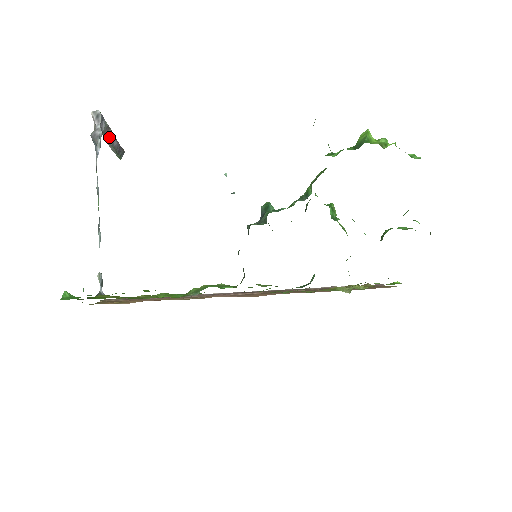
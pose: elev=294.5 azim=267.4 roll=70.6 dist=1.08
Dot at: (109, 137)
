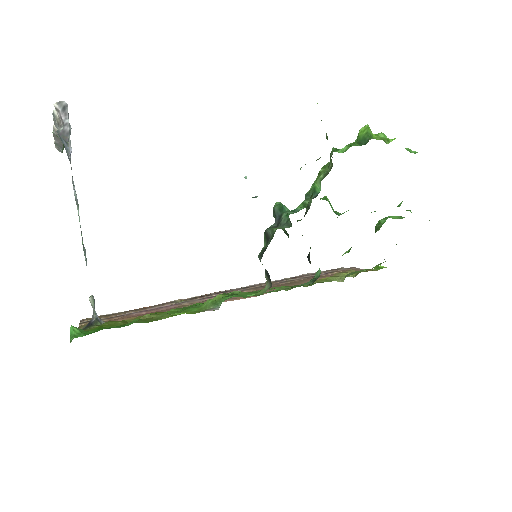
Dot at: occluded
